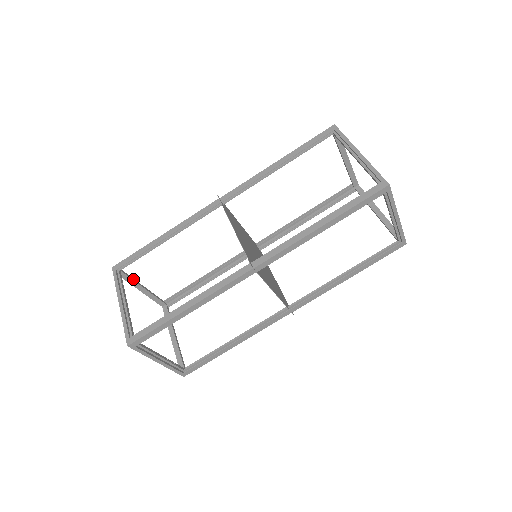
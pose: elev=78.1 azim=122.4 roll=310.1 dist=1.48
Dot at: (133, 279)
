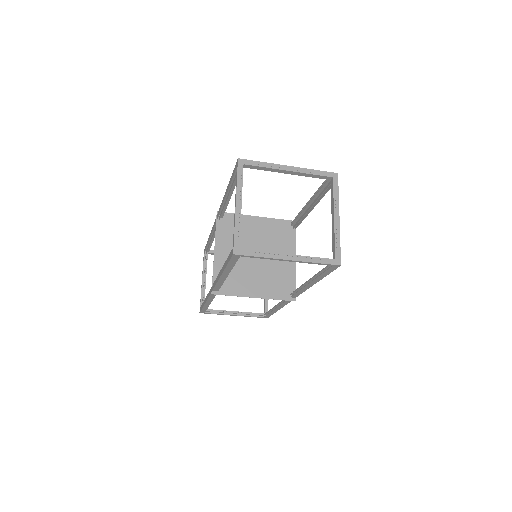
Dot at: (204, 294)
